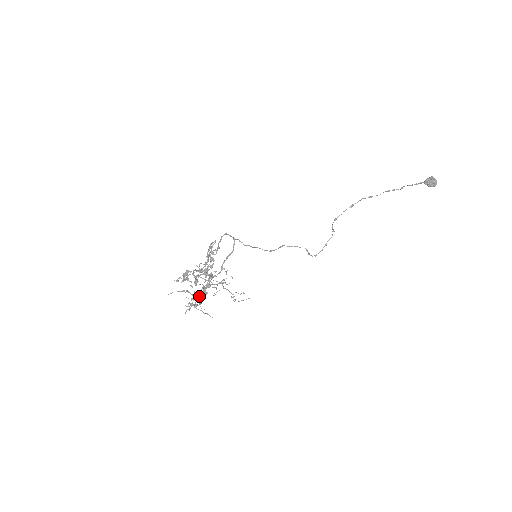
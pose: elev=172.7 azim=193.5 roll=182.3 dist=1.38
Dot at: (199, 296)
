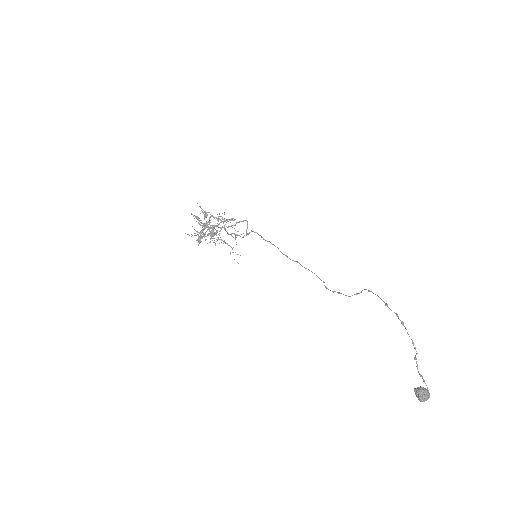
Dot at: occluded
